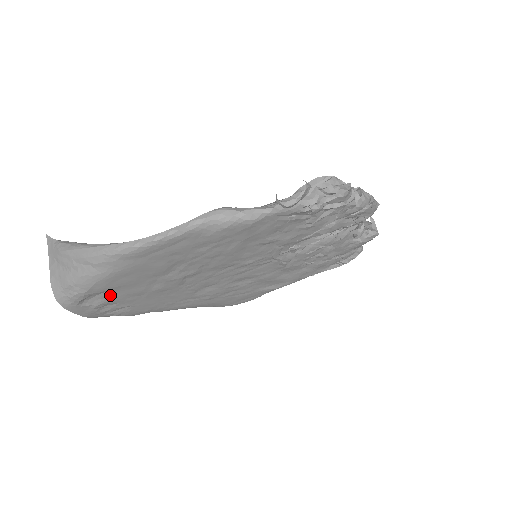
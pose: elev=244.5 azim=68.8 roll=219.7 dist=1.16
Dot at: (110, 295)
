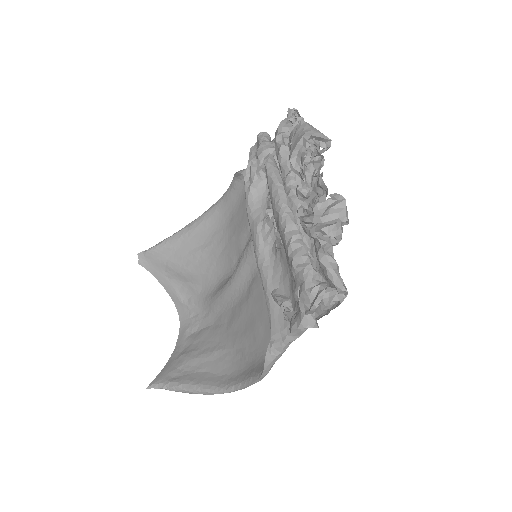
Dot at: occluded
